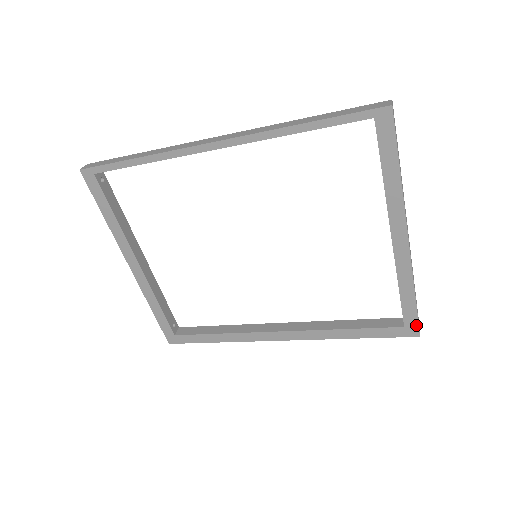
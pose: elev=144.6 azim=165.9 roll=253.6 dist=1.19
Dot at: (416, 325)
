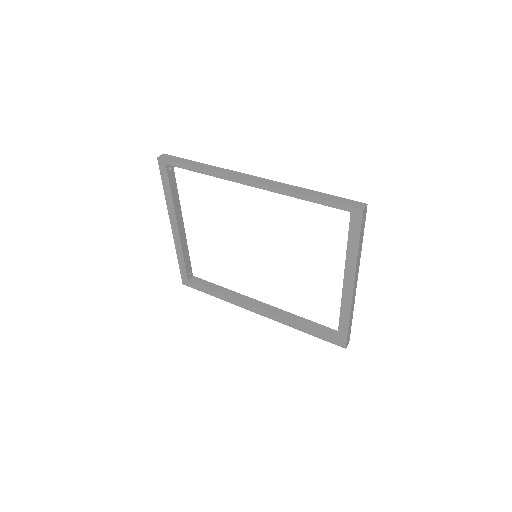
Dot at: (345, 341)
